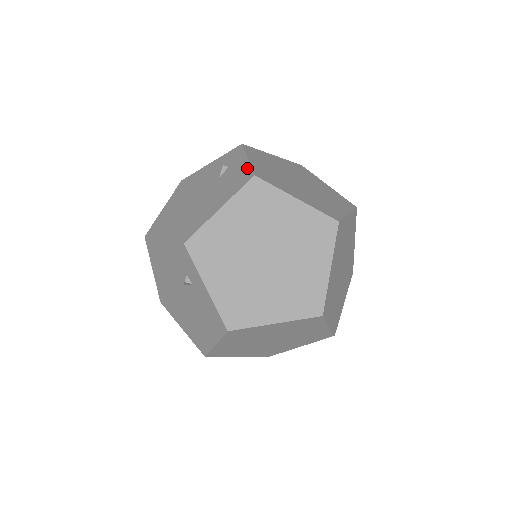
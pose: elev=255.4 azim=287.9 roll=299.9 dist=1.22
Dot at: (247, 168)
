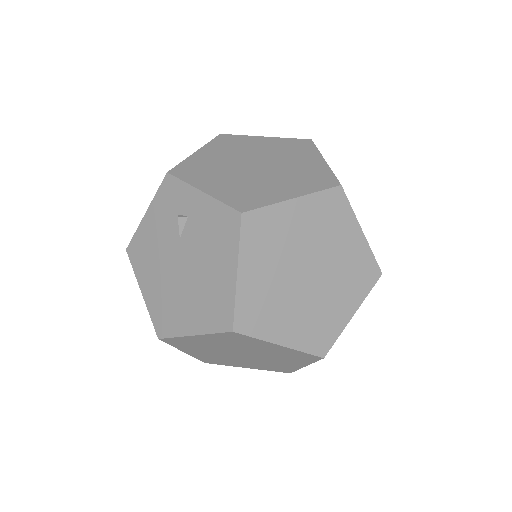
Dot at: occluded
